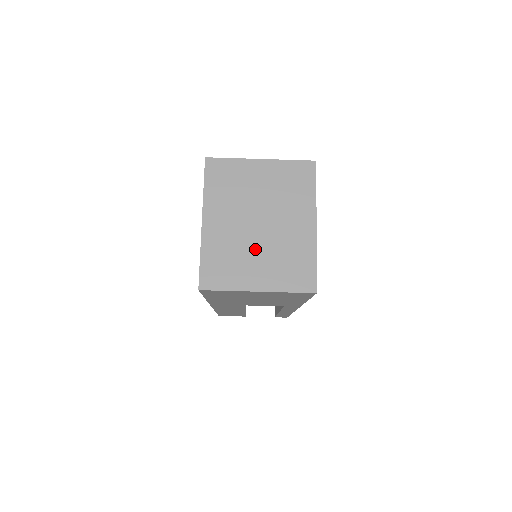
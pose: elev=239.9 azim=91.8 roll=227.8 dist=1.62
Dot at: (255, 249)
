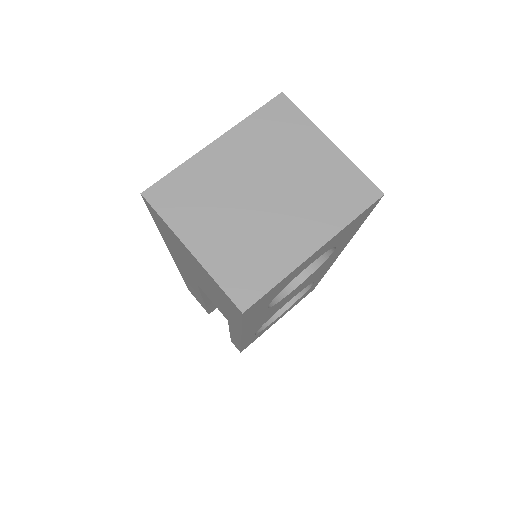
Dot at: (233, 212)
